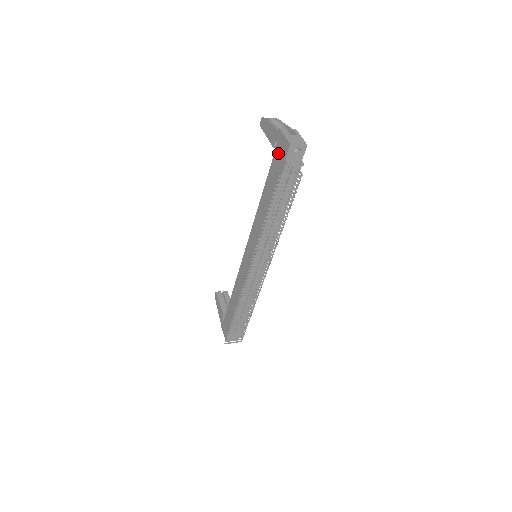
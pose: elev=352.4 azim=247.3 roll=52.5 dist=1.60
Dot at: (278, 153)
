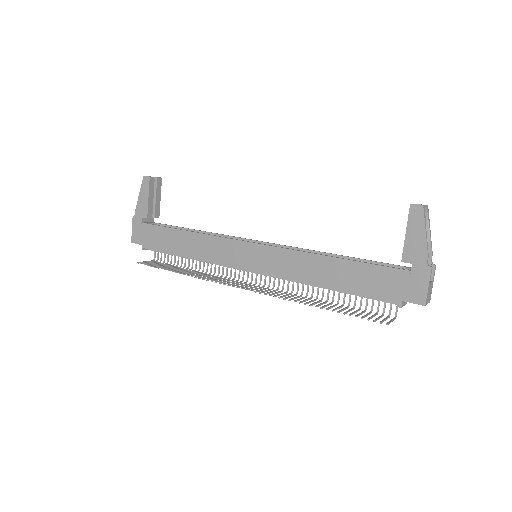
Dot at: (402, 280)
